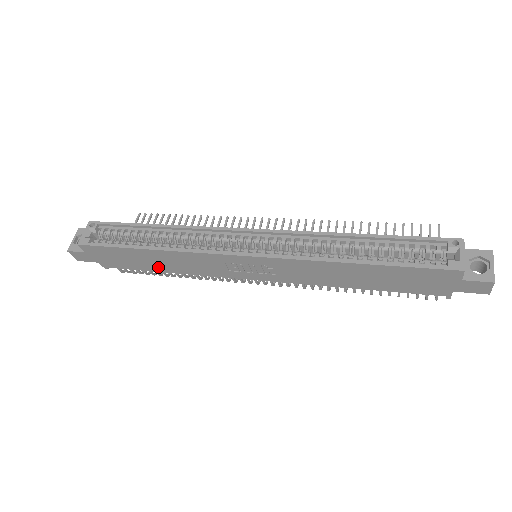
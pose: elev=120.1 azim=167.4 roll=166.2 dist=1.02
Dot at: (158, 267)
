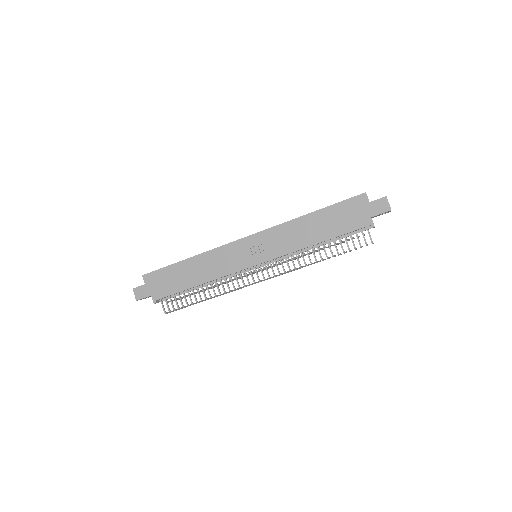
Dot at: (192, 281)
